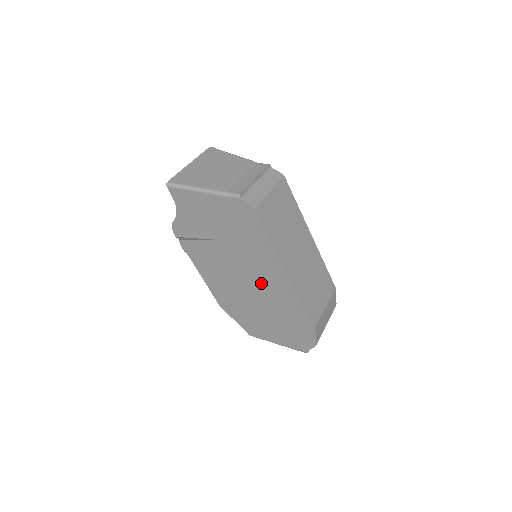
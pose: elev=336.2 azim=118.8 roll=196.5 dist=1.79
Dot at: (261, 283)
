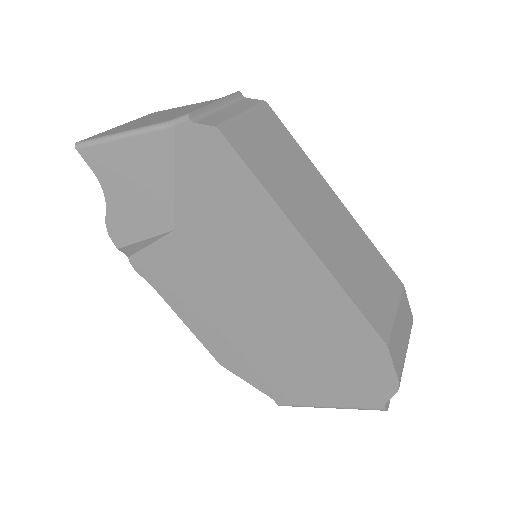
Dot at: (269, 286)
